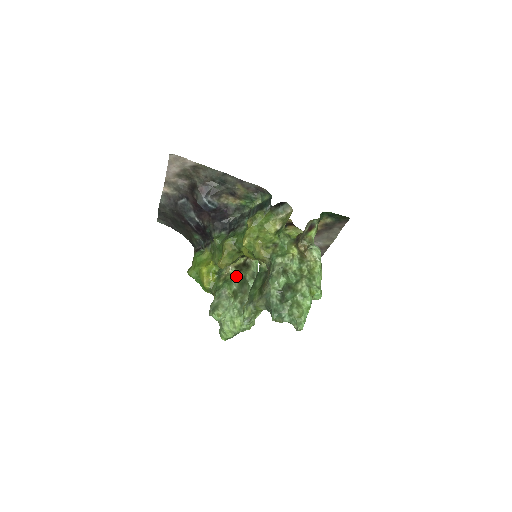
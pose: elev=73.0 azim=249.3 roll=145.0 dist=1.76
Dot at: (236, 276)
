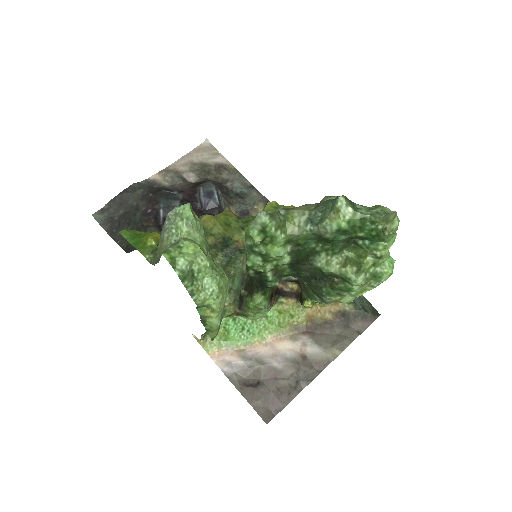
Dot at: occluded
